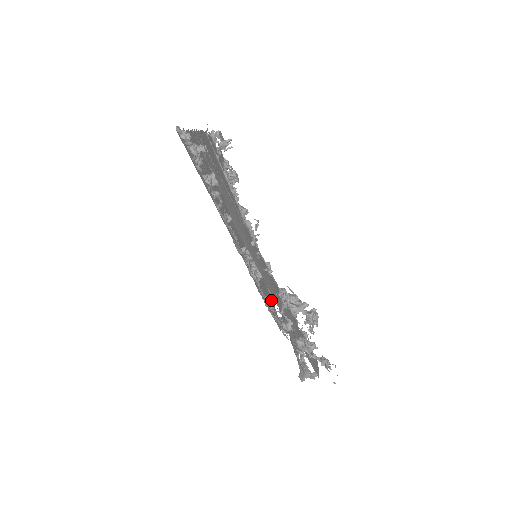
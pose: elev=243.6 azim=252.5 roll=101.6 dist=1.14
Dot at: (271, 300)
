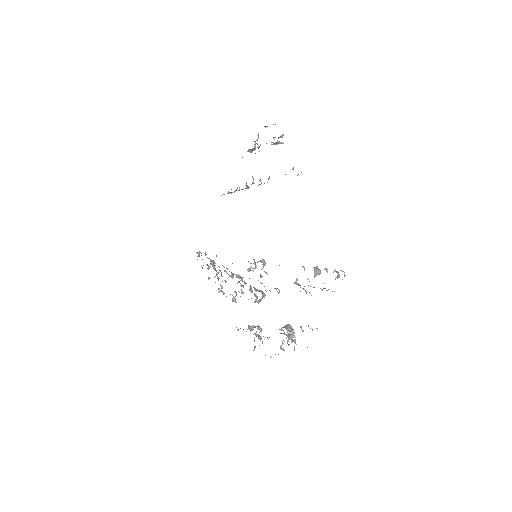
Dot at: occluded
